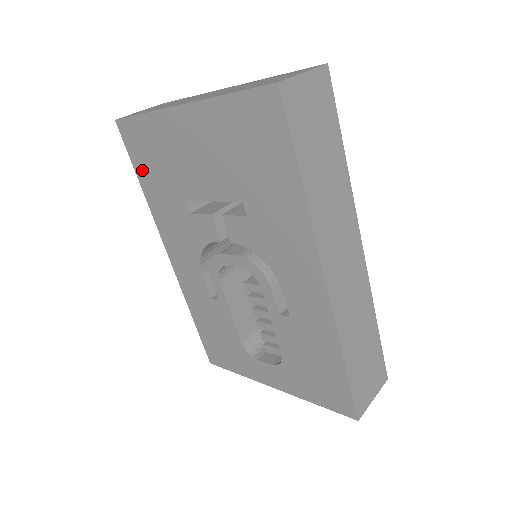
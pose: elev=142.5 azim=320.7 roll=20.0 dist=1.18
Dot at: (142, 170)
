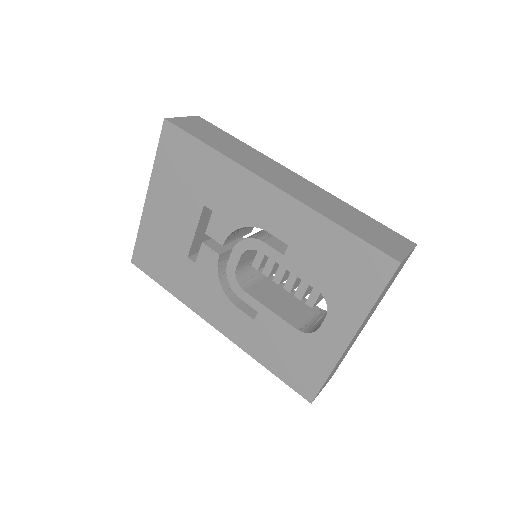
Dot at: (159, 275)
